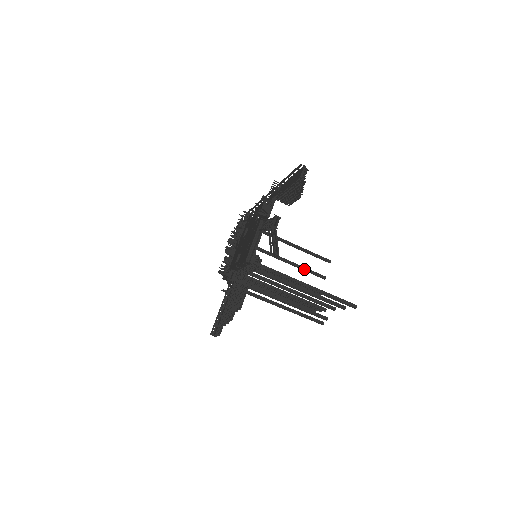
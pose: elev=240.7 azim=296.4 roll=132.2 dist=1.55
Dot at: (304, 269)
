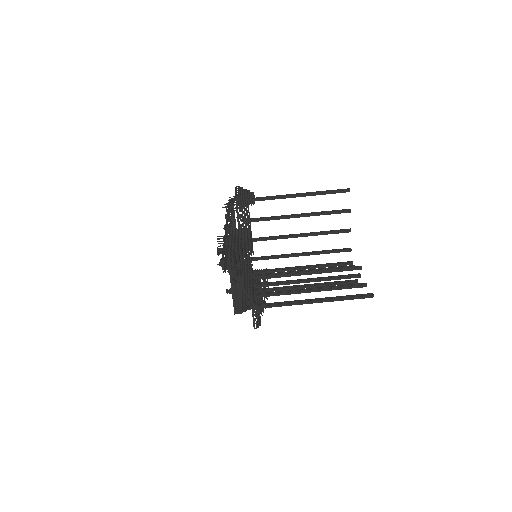
Dot at: (322, 214)
